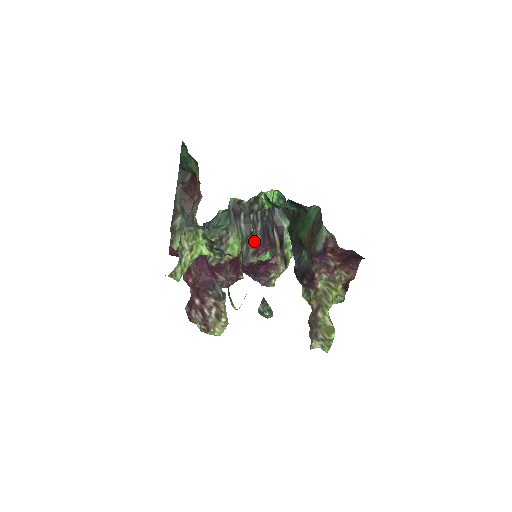
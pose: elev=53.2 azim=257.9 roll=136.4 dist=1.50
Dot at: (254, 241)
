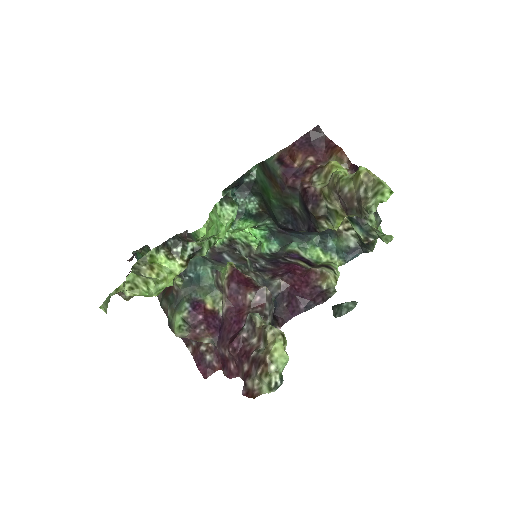
Dot at: (265, 272)
